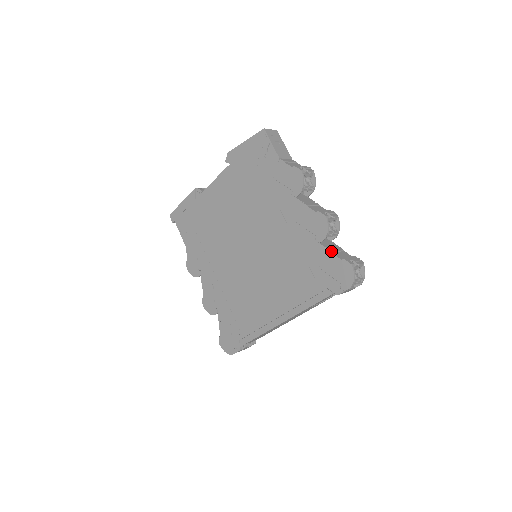
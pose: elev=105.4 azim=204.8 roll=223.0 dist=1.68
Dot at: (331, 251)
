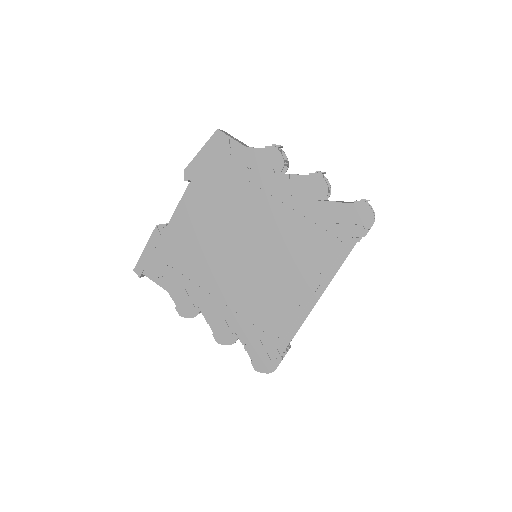
Dot at: occluded
